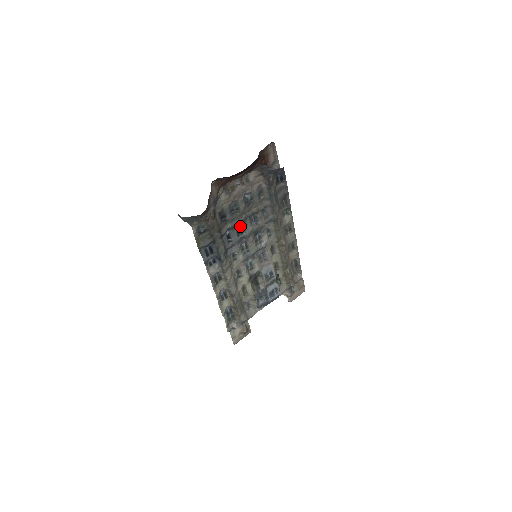
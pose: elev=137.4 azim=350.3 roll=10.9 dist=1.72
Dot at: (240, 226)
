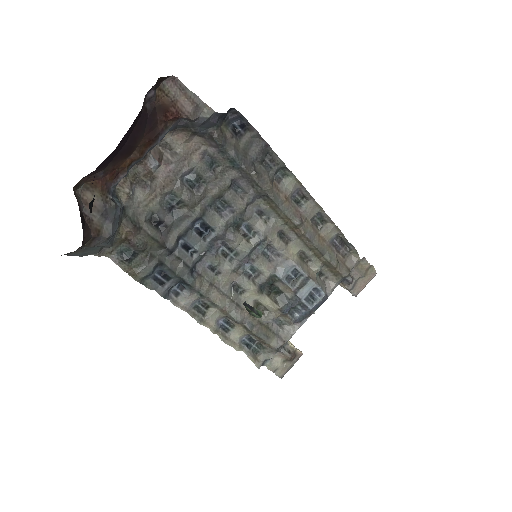
Dot at: (200, 225)
